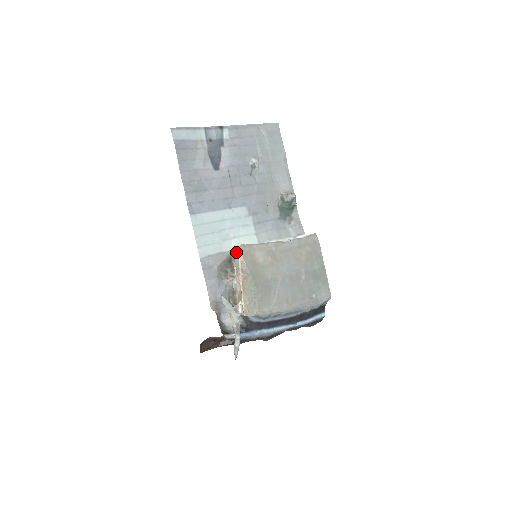
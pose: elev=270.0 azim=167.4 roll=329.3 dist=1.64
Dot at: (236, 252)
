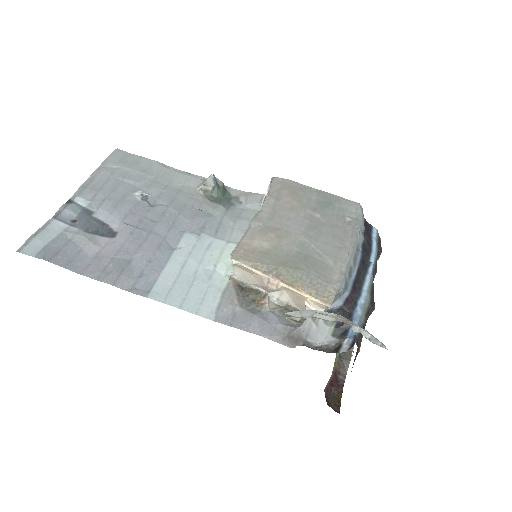
Dot at: (235, 272)
